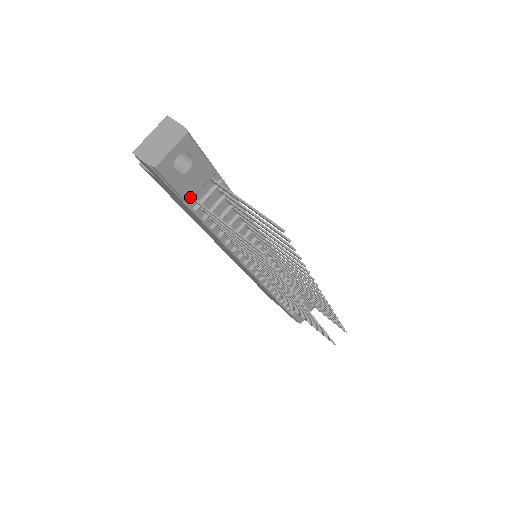
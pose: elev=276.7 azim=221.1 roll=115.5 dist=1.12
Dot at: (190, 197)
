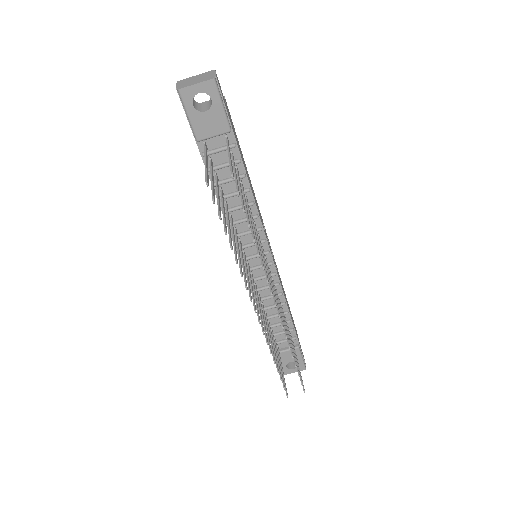
Dot at: (200, 137)
